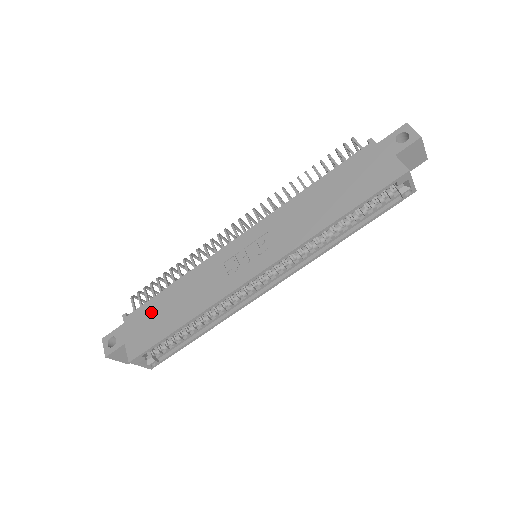
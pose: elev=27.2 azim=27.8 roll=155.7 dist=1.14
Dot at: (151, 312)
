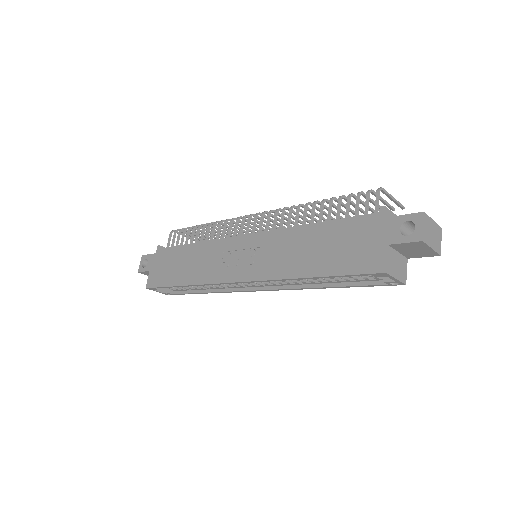
Dot at: (171, 258)
